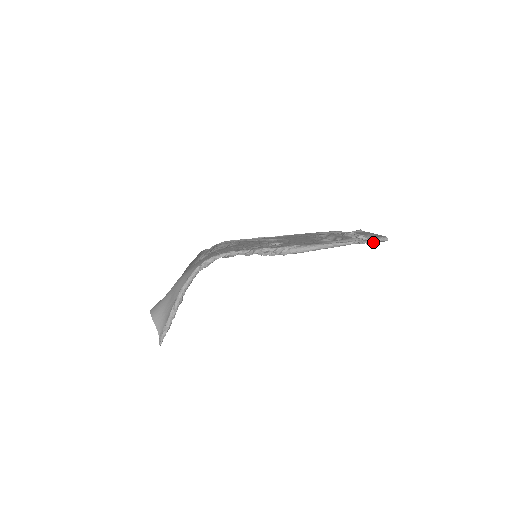
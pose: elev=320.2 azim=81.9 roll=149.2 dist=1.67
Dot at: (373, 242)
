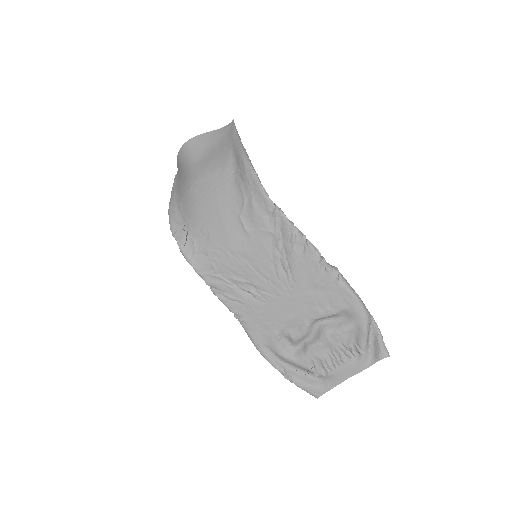
Dot at: (299, 386)
